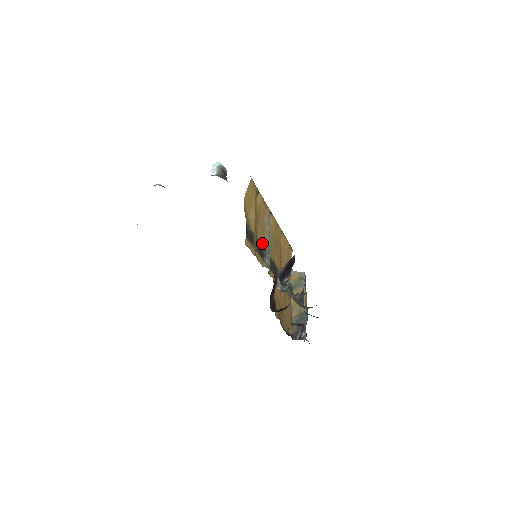
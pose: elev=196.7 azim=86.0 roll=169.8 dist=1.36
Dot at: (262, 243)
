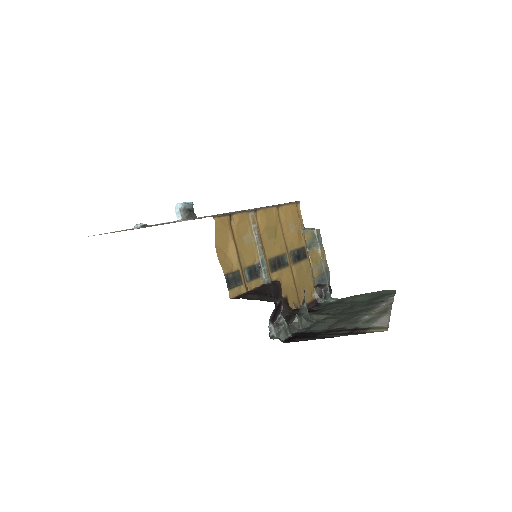
Dot at: (253, 261)
